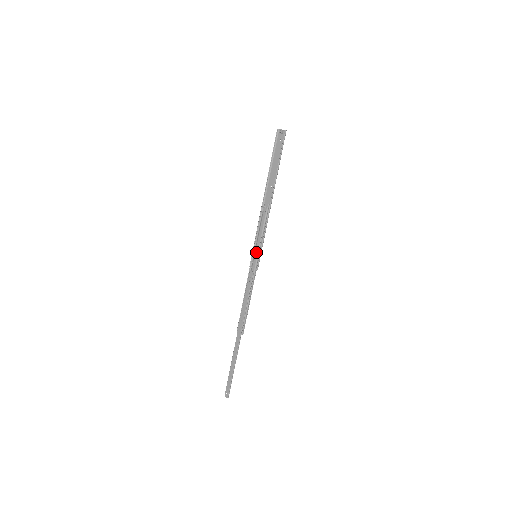
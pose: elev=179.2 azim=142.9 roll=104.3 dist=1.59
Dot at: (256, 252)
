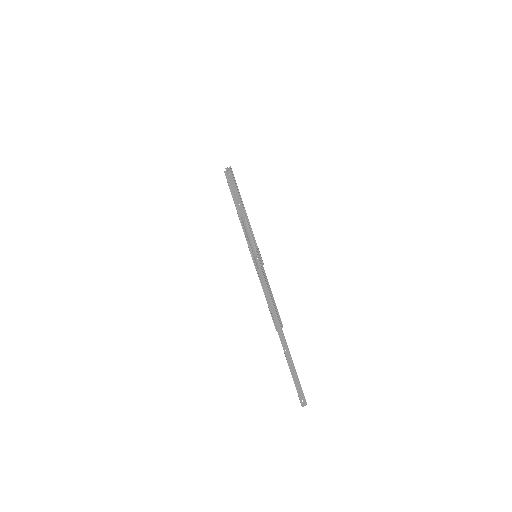
Dot at: (254, 253)
